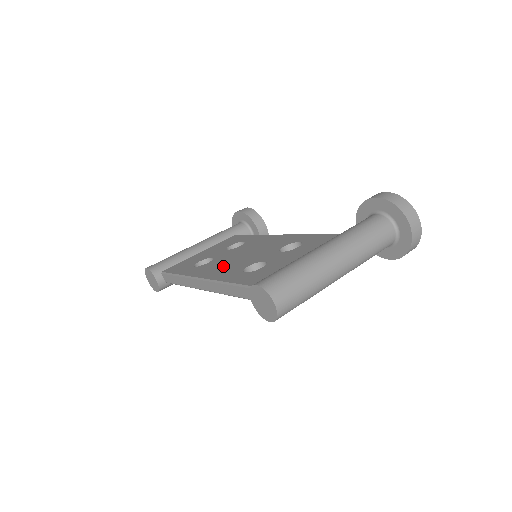
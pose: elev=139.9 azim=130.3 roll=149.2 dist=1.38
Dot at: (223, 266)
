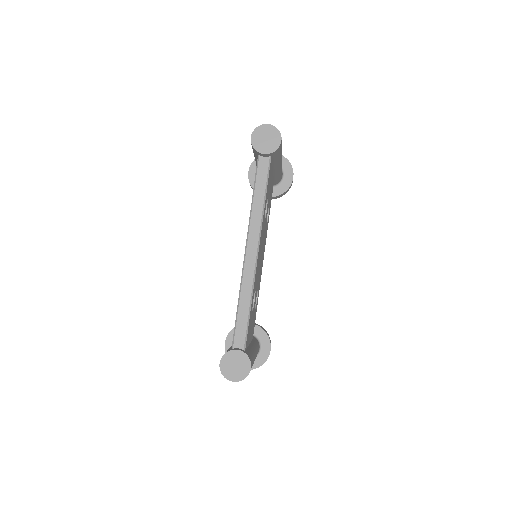
Dot at: occluded
